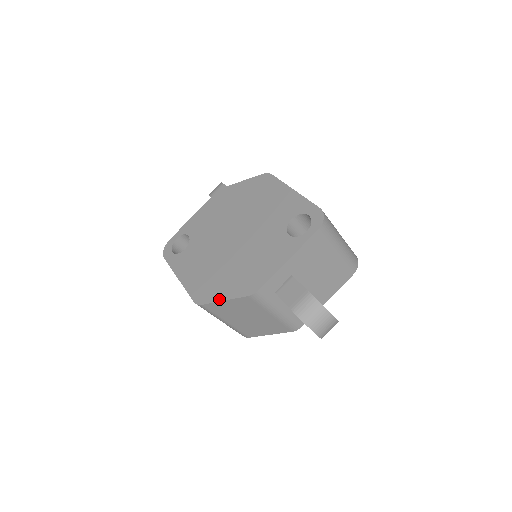
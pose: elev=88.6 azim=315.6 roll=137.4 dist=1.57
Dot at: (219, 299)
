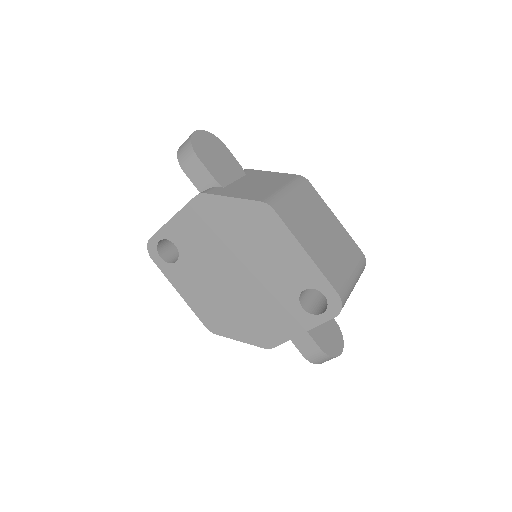
Dot at: (233, 338)
